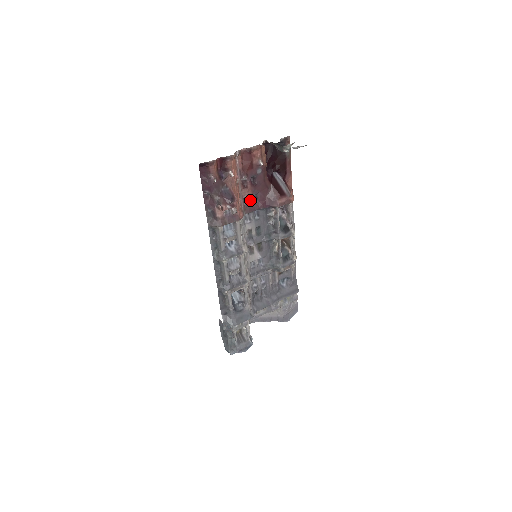
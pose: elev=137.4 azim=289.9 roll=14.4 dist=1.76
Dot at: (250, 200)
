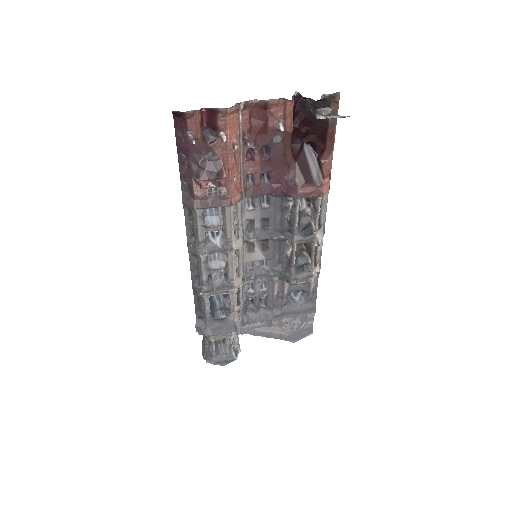
Dot at: (256, 179)
